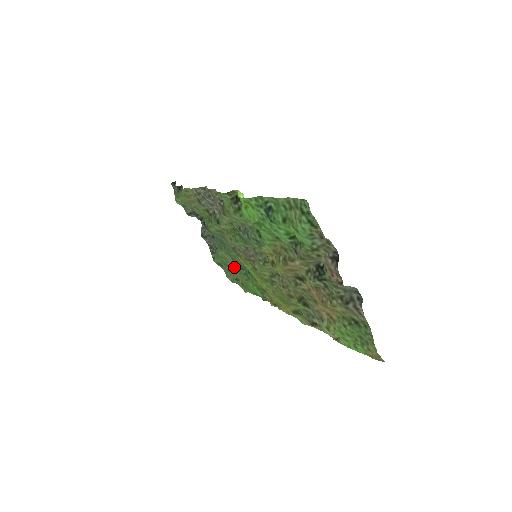
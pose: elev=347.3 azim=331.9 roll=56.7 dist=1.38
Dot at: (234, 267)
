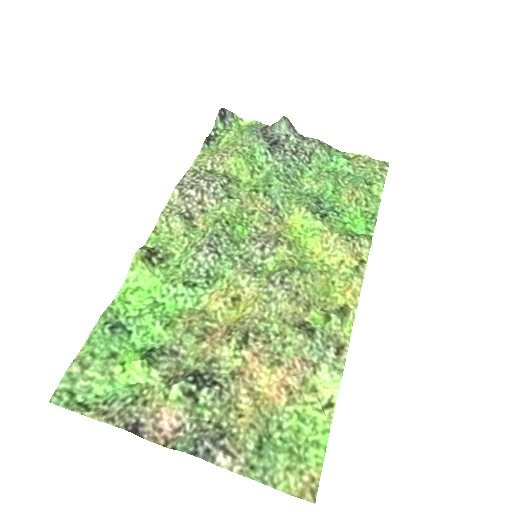
Dot at: (328, 191)
